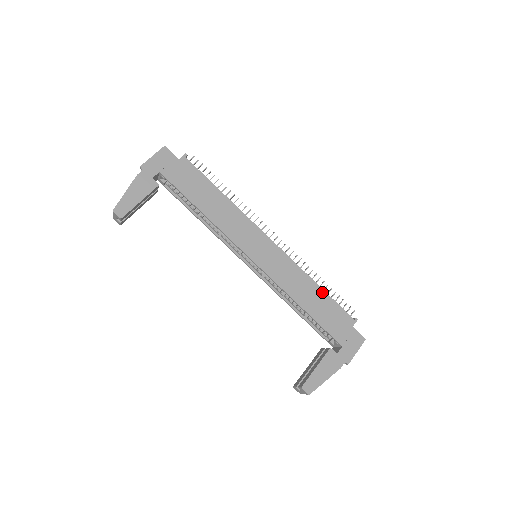
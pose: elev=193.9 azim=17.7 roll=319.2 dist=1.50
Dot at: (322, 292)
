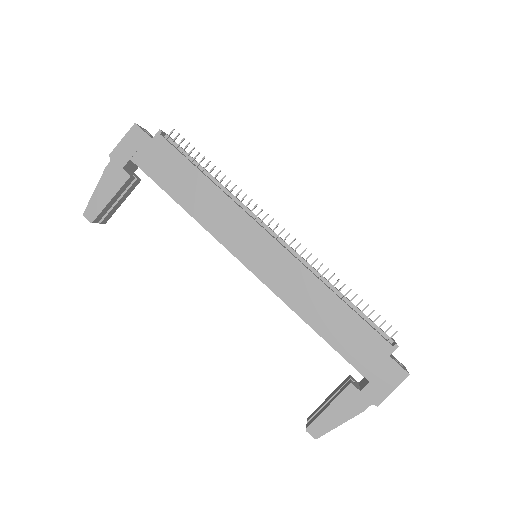
Dot at: (344, 307)
